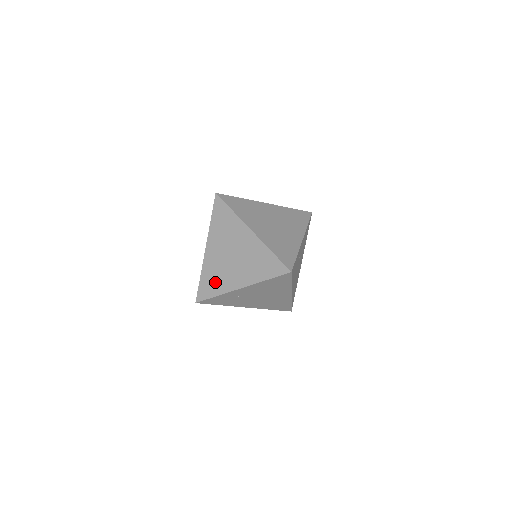
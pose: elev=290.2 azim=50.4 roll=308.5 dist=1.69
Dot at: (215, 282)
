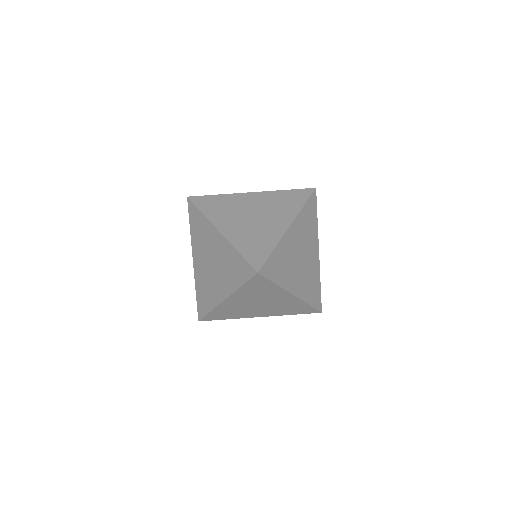
Dot at: (206, 296)
